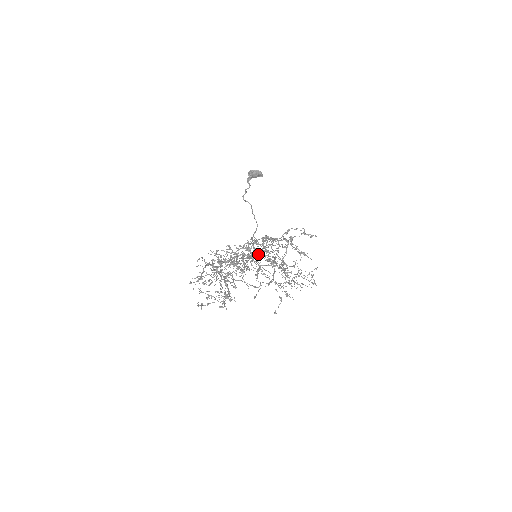
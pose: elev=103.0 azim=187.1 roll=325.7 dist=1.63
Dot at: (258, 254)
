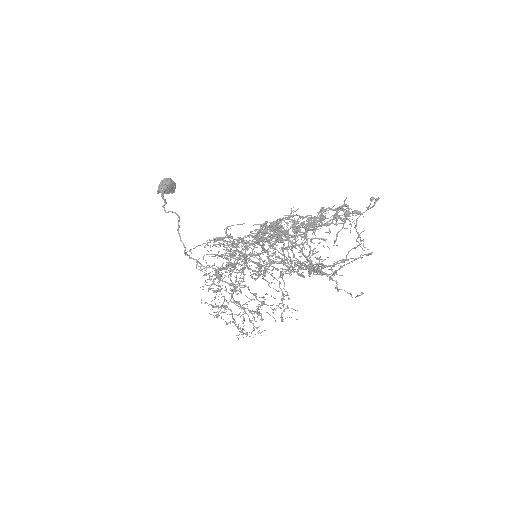
Dot at: occluded
